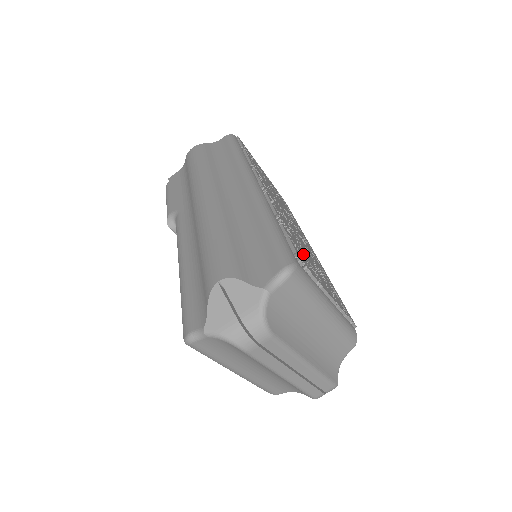
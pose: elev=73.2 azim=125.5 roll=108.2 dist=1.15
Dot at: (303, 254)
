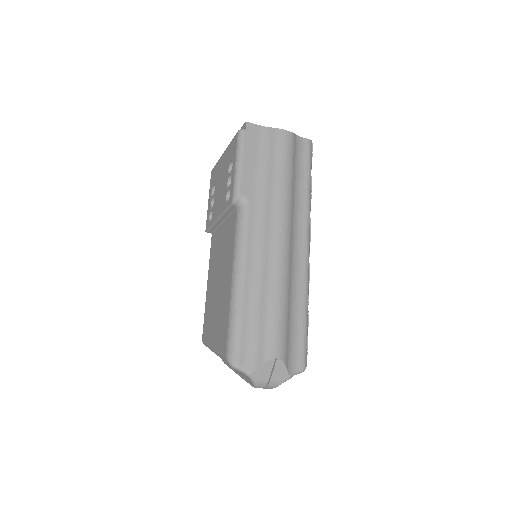
Dot at: occluded
